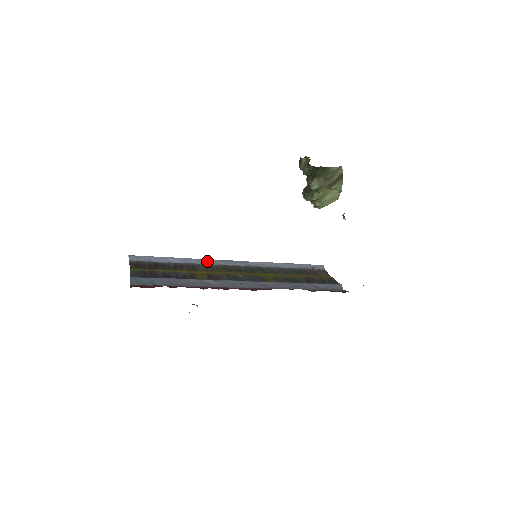
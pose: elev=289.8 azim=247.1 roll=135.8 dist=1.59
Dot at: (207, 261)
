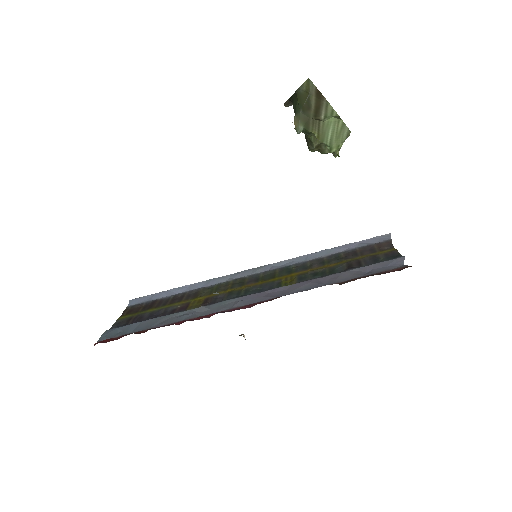
Dot at: (219, 279)
